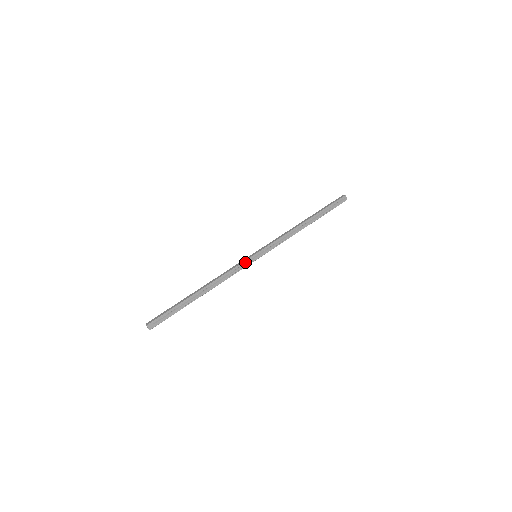
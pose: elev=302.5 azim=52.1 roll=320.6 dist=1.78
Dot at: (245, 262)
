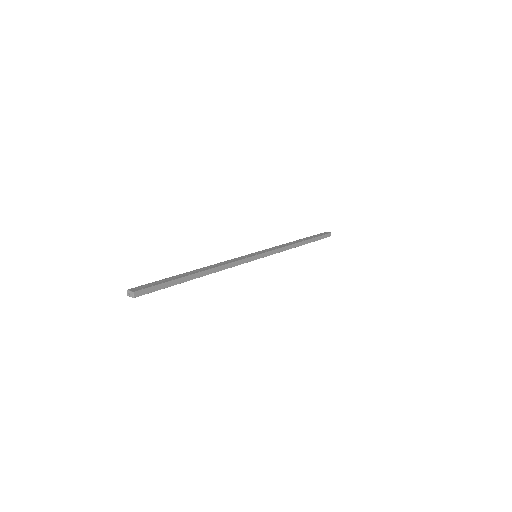
Dot at: (244, 257)
